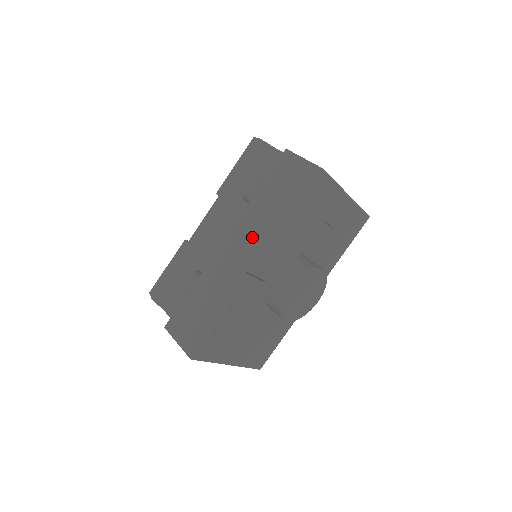
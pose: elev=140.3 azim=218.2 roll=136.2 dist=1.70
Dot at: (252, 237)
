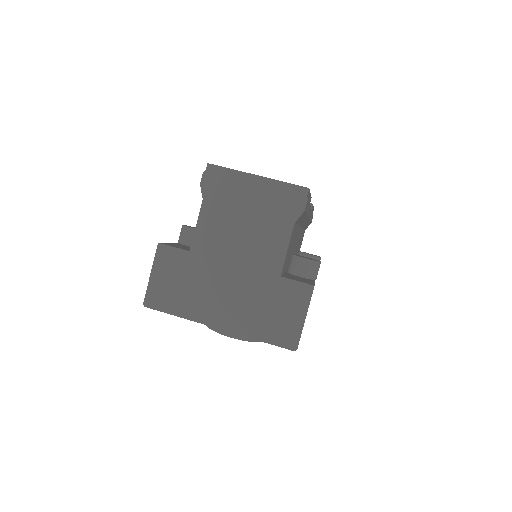
Dot at: occluded
